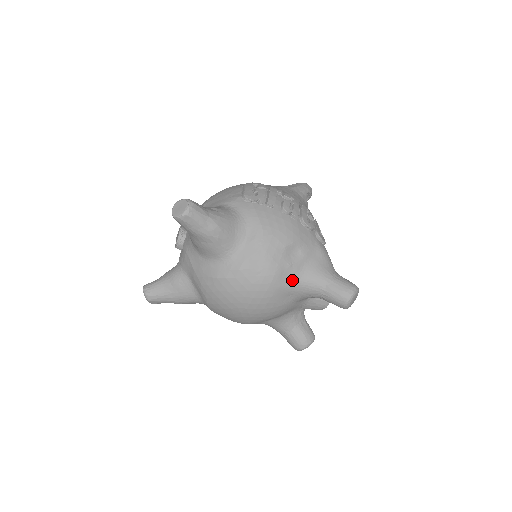
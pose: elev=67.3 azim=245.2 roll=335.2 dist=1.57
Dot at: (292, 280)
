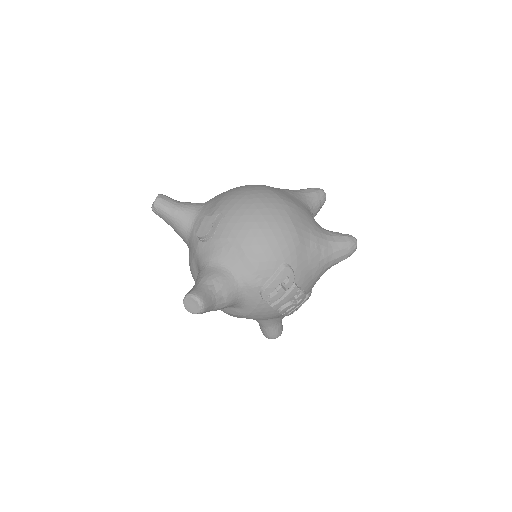
Dot at: occluded
